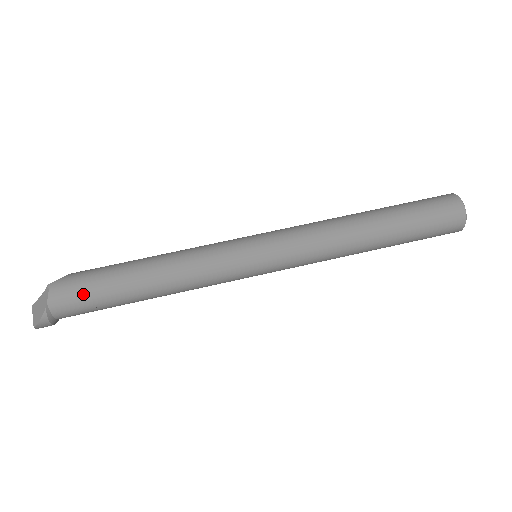
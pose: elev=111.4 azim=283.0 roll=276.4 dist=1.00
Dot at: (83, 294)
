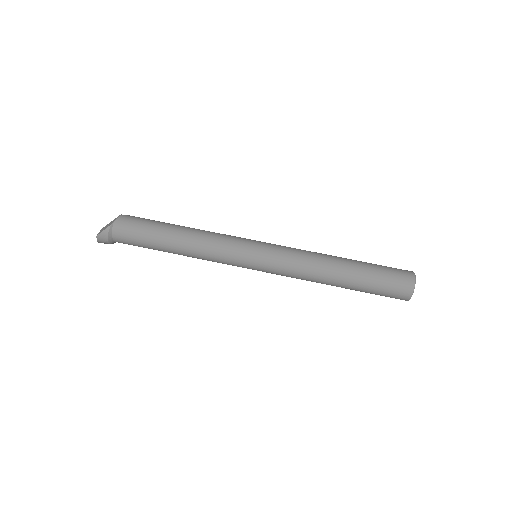
Dot at: (137, 226)
